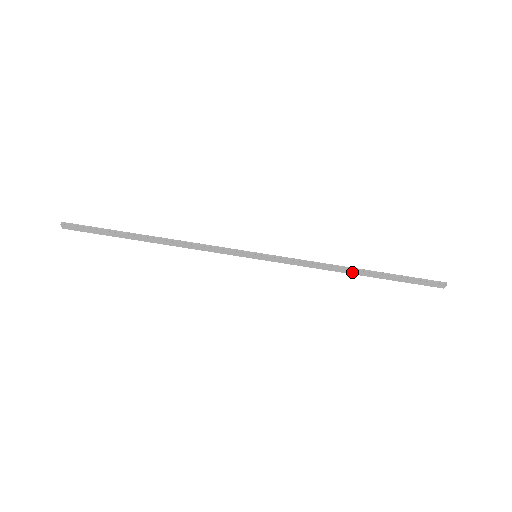
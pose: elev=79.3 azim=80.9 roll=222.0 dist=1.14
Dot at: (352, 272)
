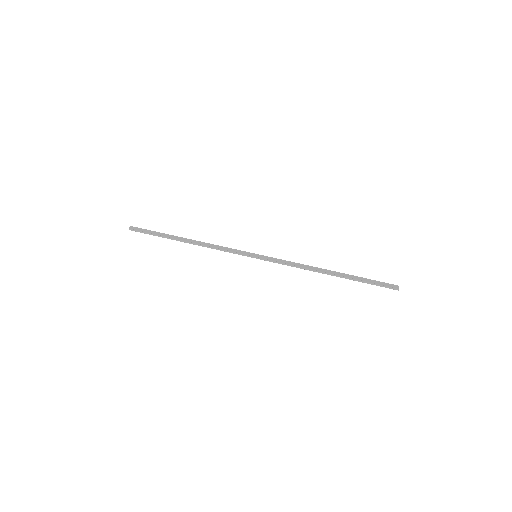
Dot at: (326, 271)
